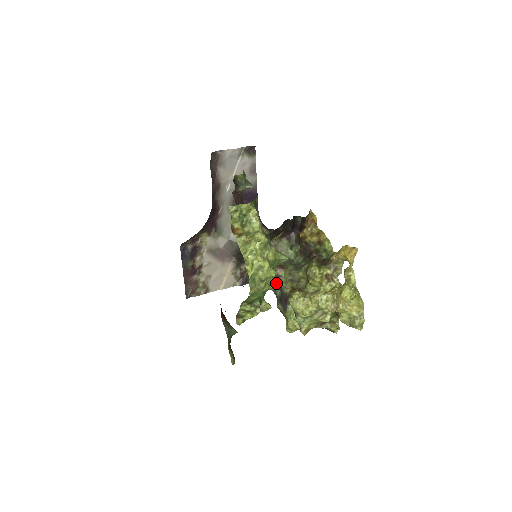
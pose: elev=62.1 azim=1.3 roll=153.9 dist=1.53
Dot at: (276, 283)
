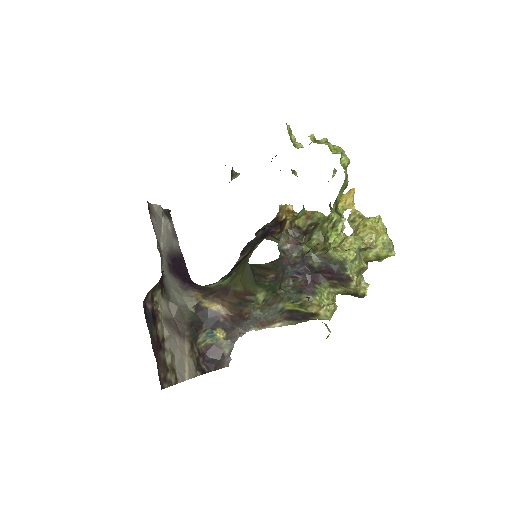
Dot at: occluded
